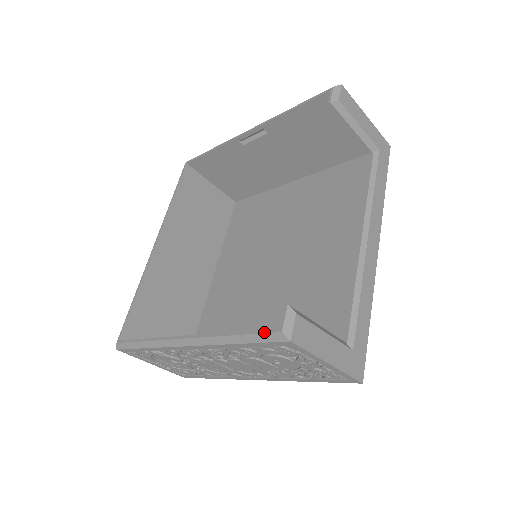
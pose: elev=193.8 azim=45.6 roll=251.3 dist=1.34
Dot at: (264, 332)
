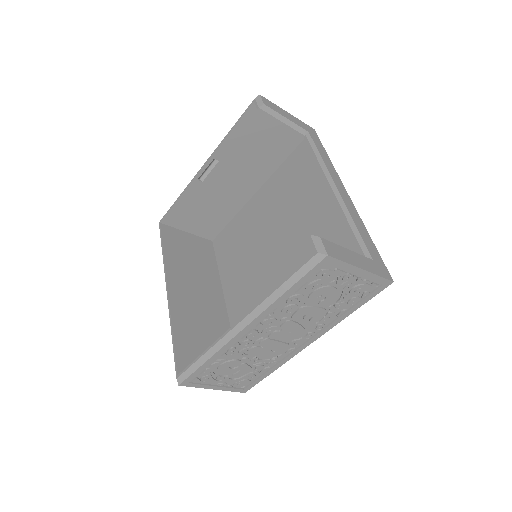
Dot at: (304, 264)
